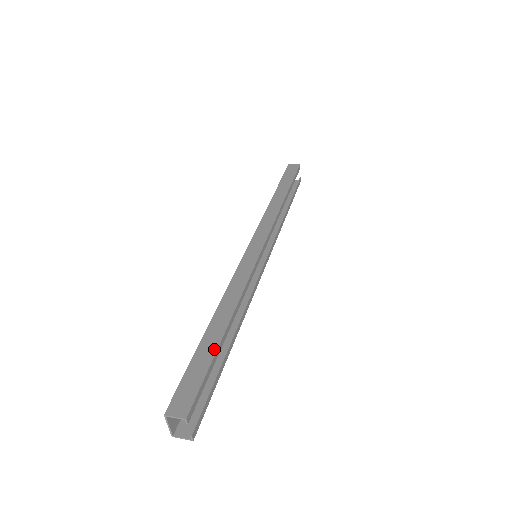
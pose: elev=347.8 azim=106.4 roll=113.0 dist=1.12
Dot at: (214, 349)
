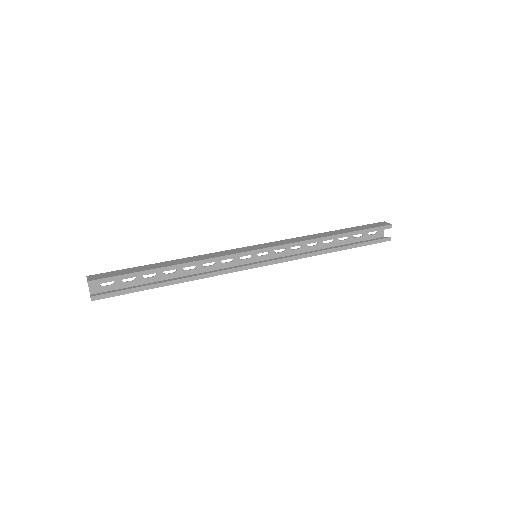
Dot at: (143, 270)
